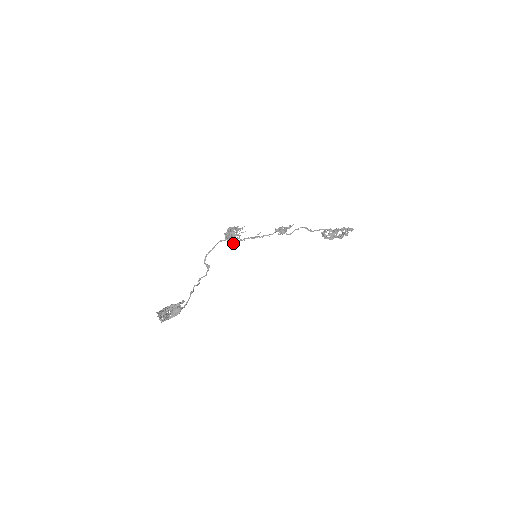
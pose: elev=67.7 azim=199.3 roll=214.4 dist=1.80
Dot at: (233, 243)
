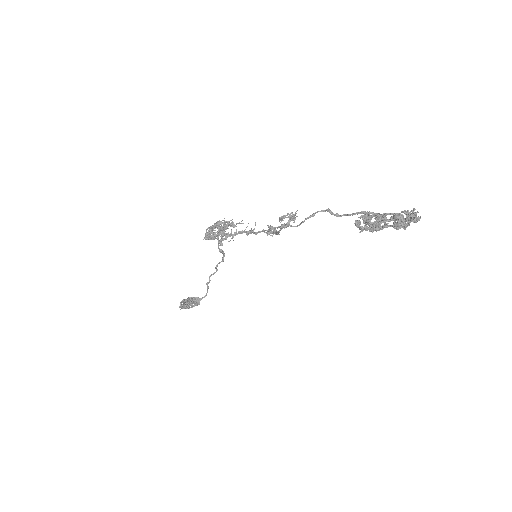
Dot at: (220, 244)
